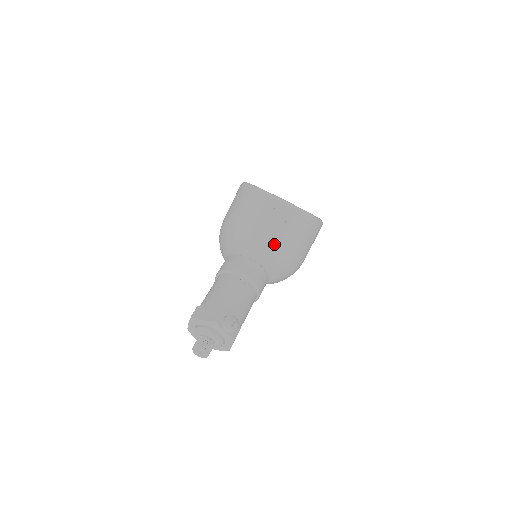
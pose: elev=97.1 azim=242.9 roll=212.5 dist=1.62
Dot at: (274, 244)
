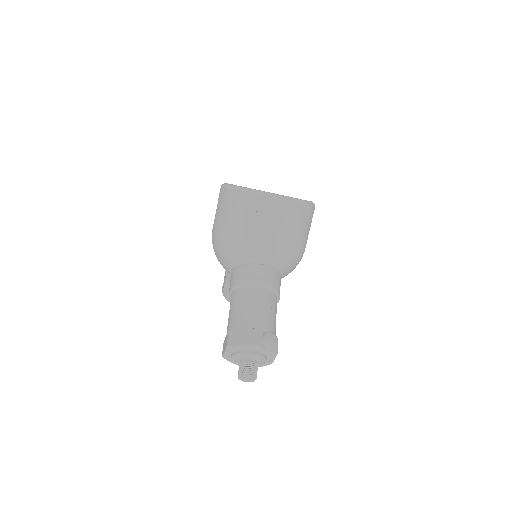
Dot at: (280, 242)
